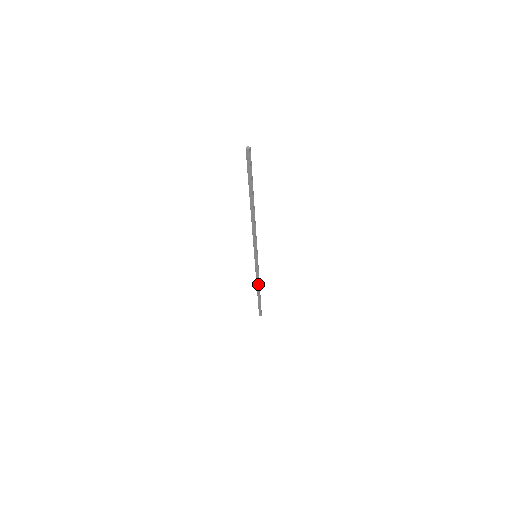
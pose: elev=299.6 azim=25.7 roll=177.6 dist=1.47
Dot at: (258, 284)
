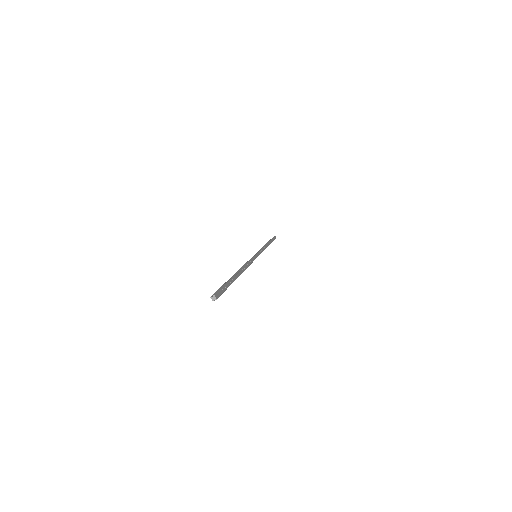
Dot at: occluded
